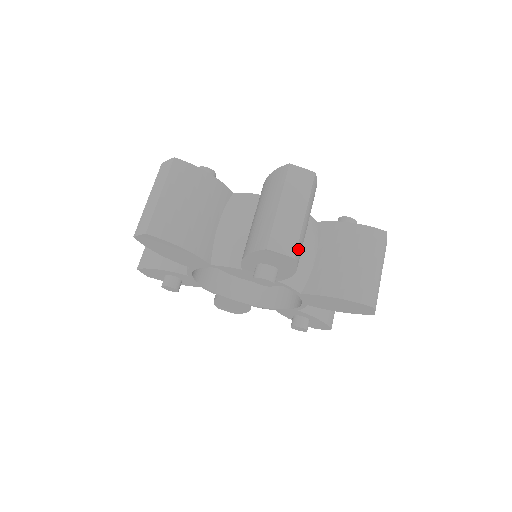
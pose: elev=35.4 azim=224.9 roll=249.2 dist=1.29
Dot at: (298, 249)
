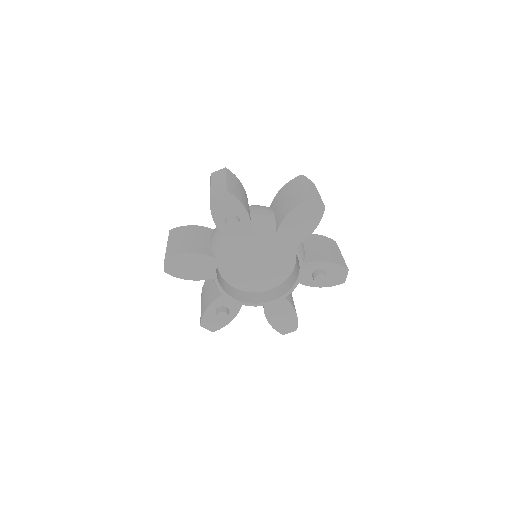
Dot at: (229, 189)
